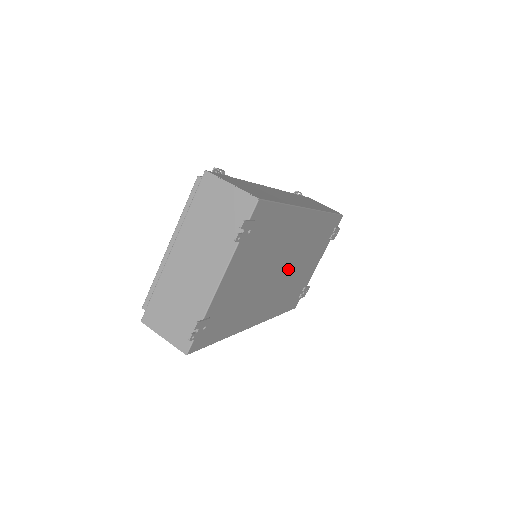
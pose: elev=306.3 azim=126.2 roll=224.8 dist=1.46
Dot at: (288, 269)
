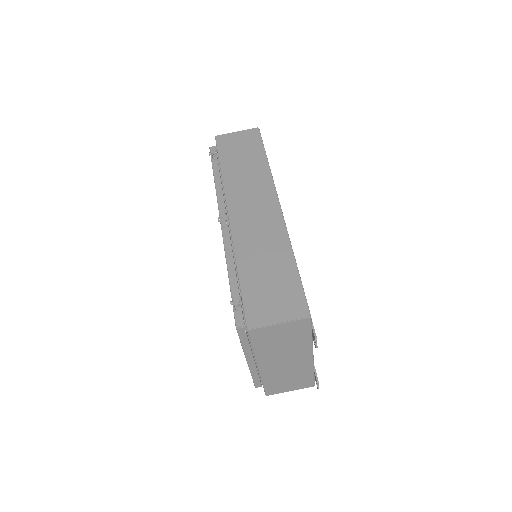
Dot at: occluded
